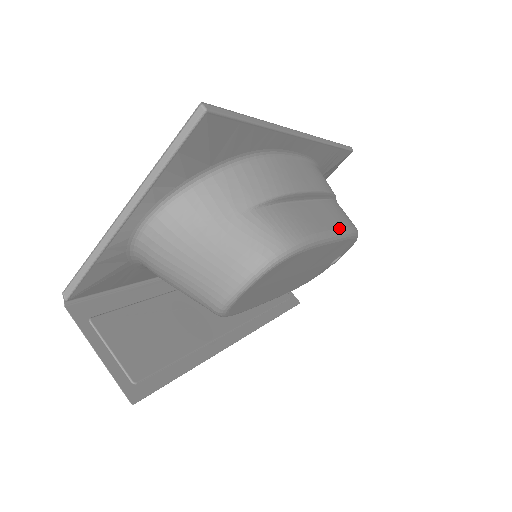
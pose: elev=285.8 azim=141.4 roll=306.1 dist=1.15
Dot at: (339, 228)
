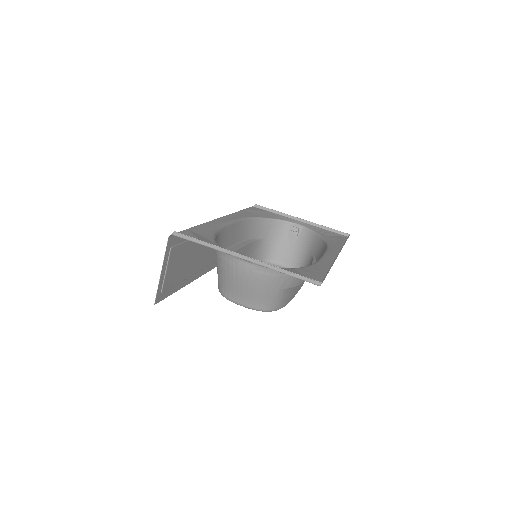
Dot at: occluded
